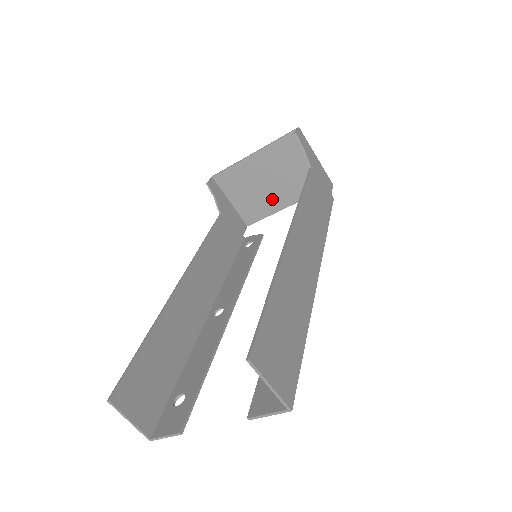
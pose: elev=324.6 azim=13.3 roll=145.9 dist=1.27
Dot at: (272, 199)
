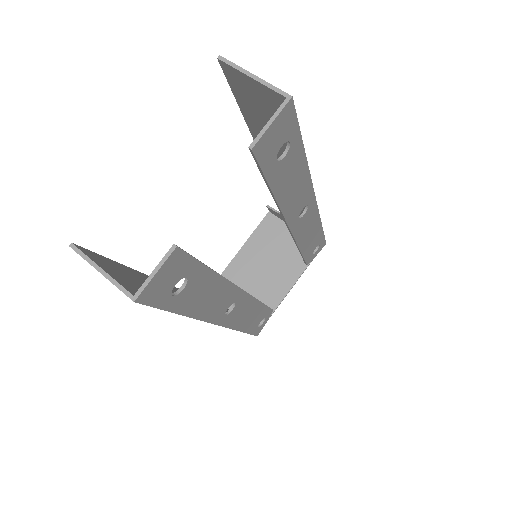
Dot at: (272, 288)
